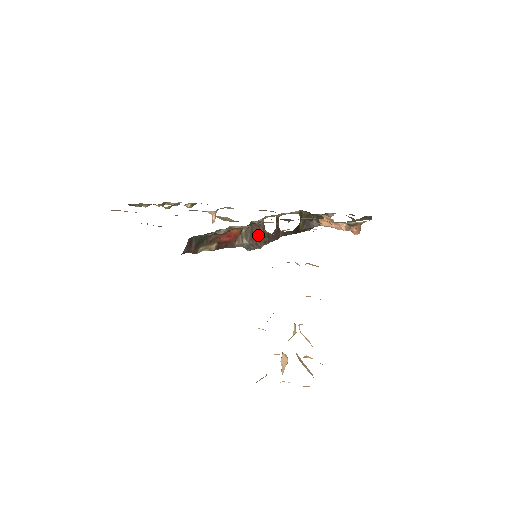
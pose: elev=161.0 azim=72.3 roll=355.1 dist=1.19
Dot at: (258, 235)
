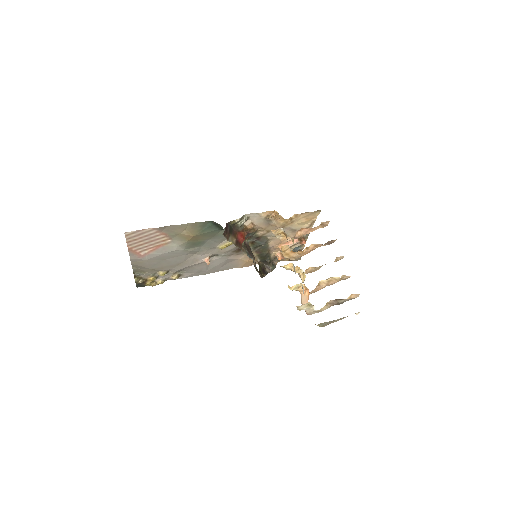
Dot at: (250, 251)
